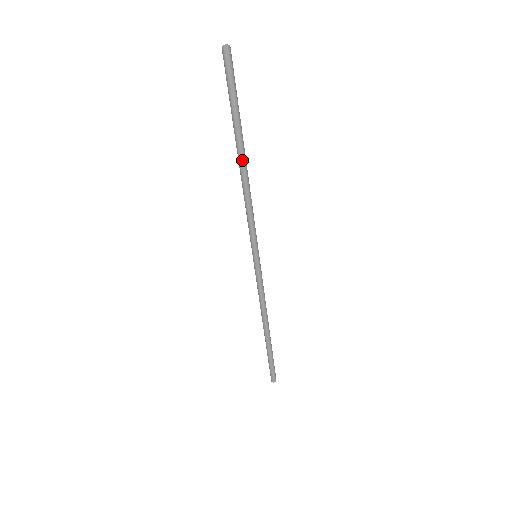
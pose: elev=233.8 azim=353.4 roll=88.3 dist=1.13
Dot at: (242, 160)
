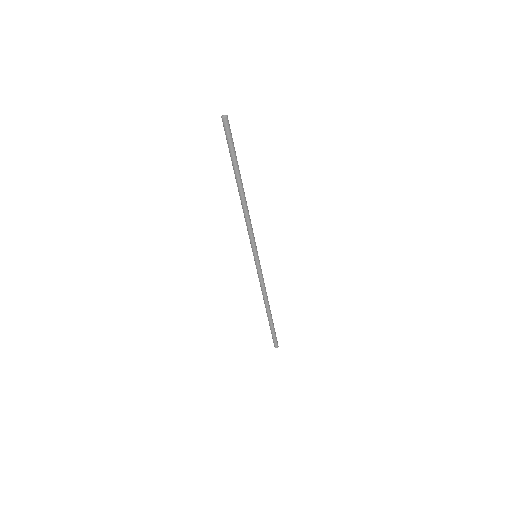
Dot at: (242, 190)
